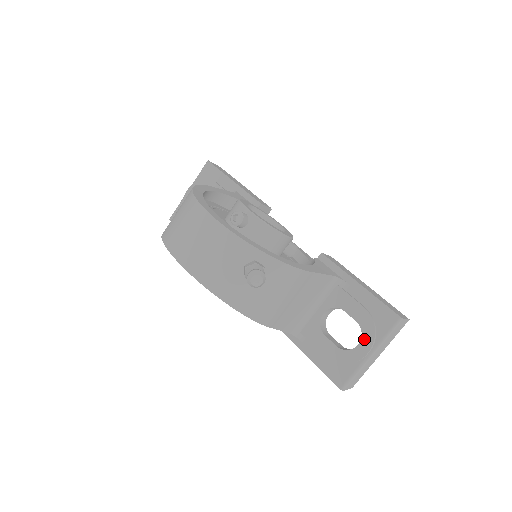
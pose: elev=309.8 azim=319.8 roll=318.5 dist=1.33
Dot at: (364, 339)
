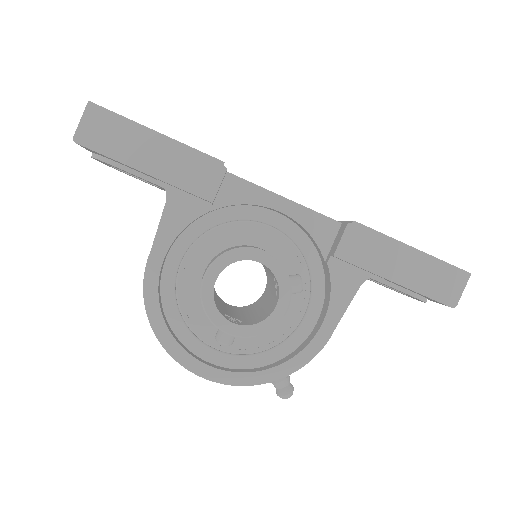
Dot at: occluded
